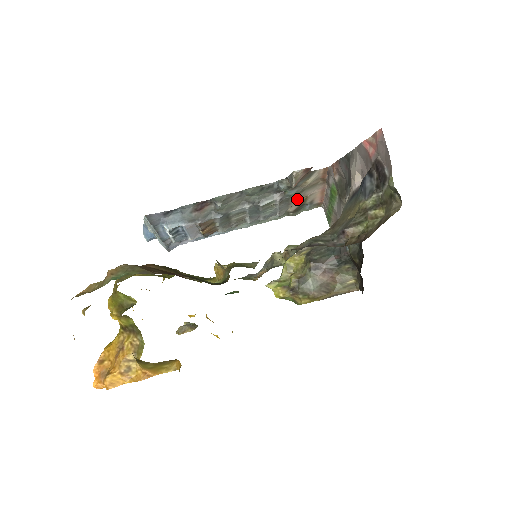
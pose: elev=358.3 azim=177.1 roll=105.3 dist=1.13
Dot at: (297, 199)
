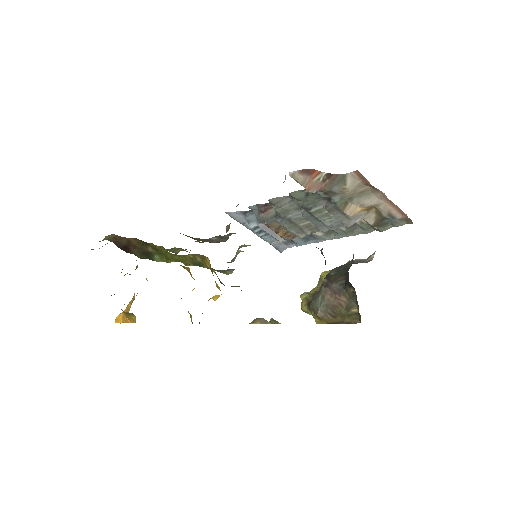
Dot at: (354, 209)
